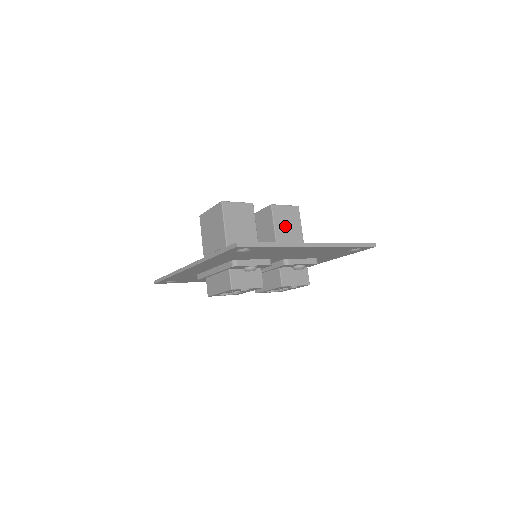
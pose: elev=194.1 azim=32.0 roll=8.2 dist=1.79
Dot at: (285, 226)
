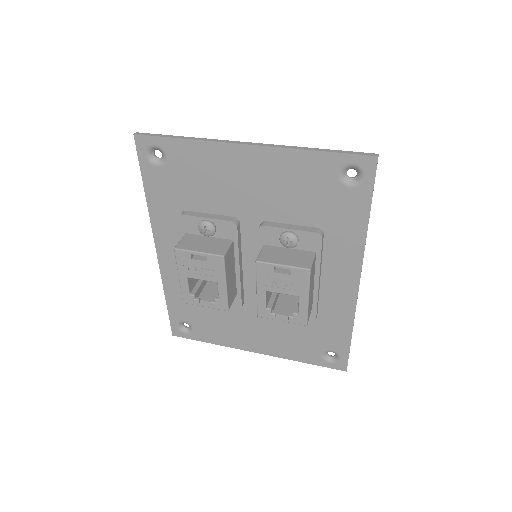
Dot at: occluded
